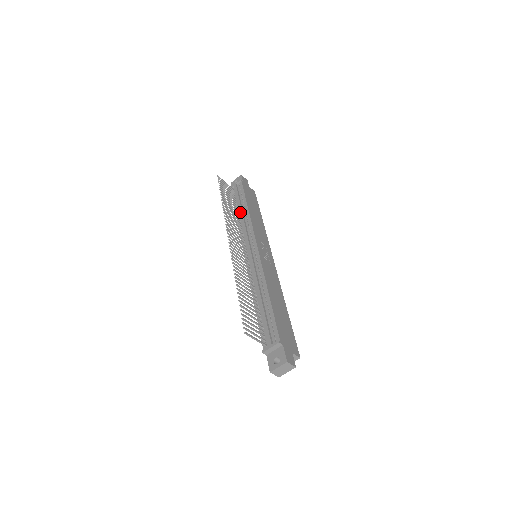
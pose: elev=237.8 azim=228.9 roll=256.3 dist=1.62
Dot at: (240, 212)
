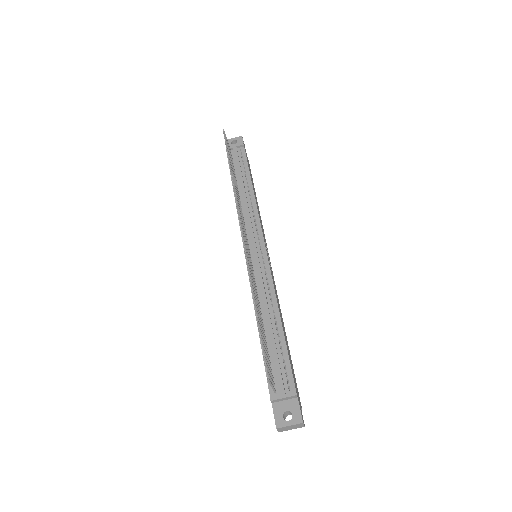
Dot at: (242, 189)
